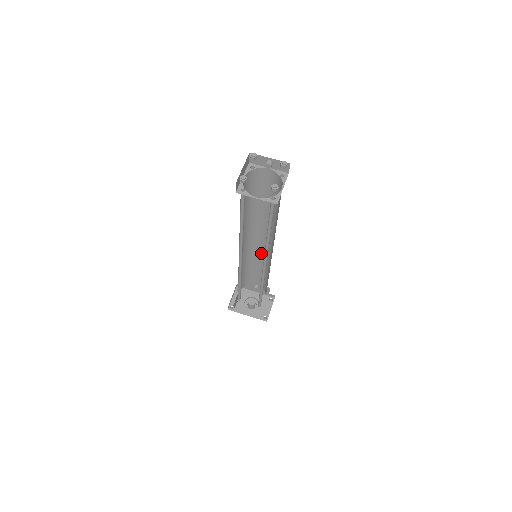
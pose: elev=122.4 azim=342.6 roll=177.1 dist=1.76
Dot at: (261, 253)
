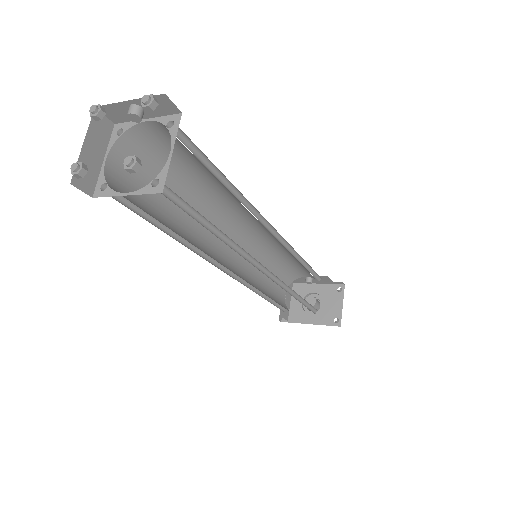
Dot at: (273, 242)
